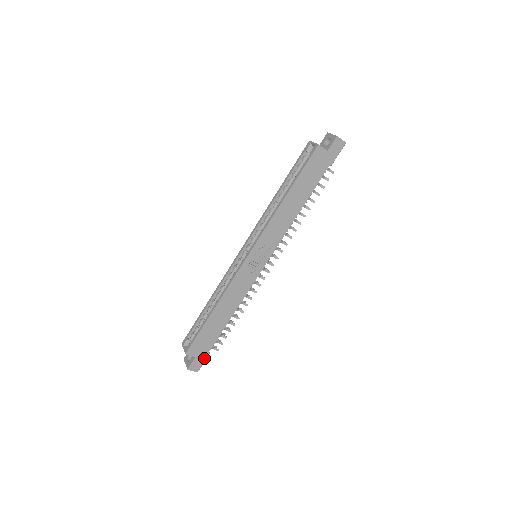
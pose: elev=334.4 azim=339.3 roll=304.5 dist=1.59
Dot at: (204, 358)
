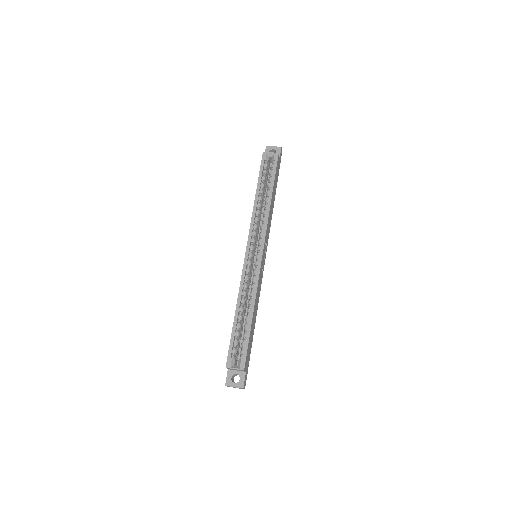
Dot at: (247, 371)
